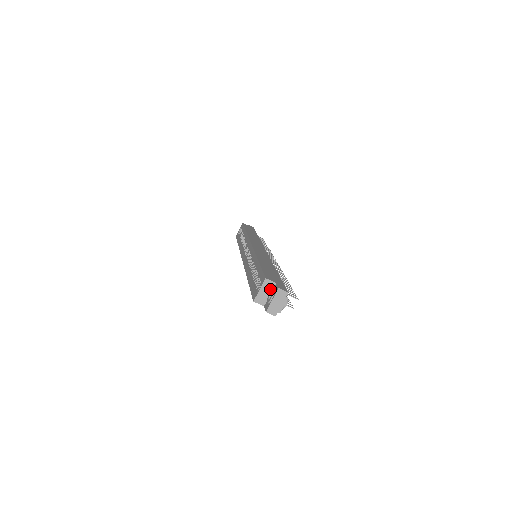
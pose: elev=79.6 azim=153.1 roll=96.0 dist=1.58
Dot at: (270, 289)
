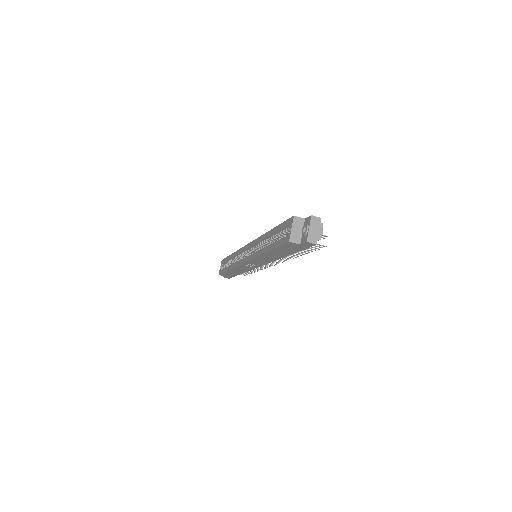
Dot at: (301, 226)
